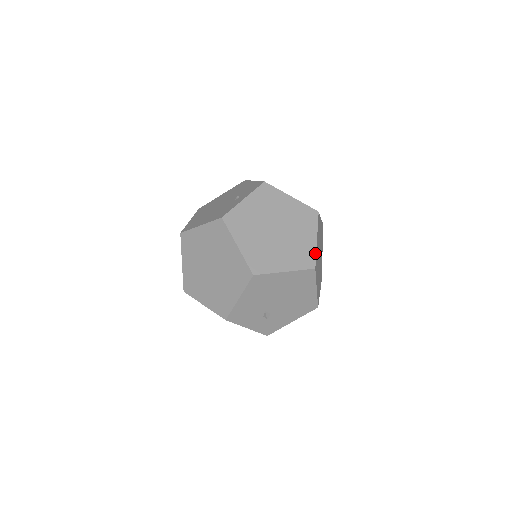
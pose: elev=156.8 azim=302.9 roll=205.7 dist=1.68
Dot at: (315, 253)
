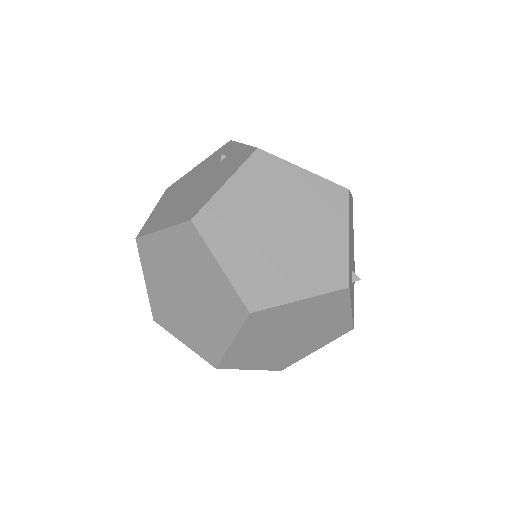
Dot at: occluded
